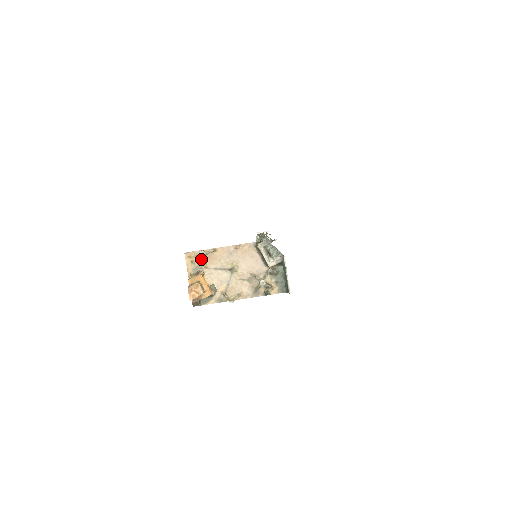
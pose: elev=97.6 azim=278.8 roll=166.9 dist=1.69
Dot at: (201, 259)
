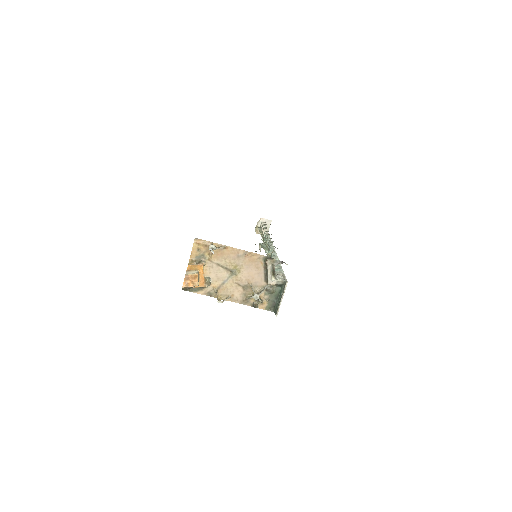
Dot at: (208, 250)
